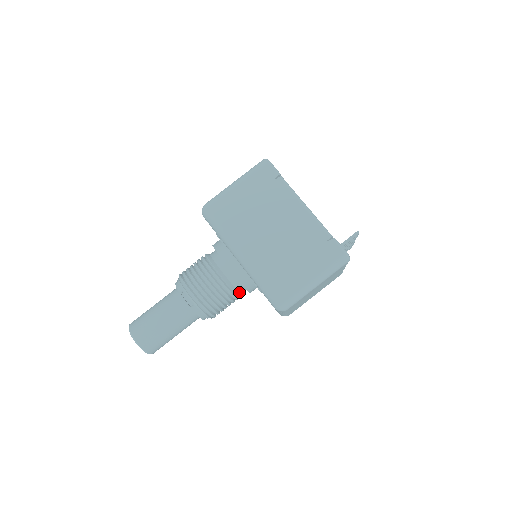
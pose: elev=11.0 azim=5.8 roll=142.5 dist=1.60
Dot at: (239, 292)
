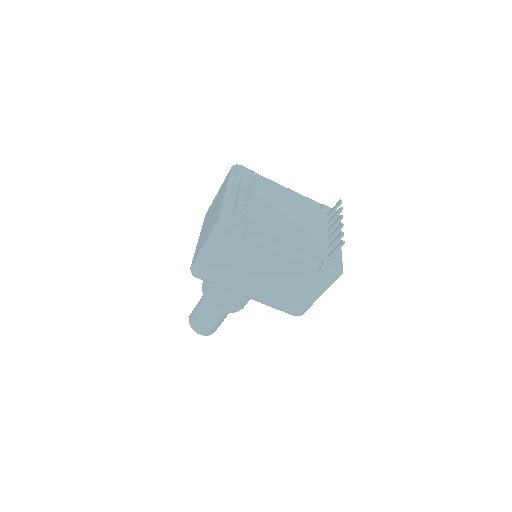
Dot at: occluded
